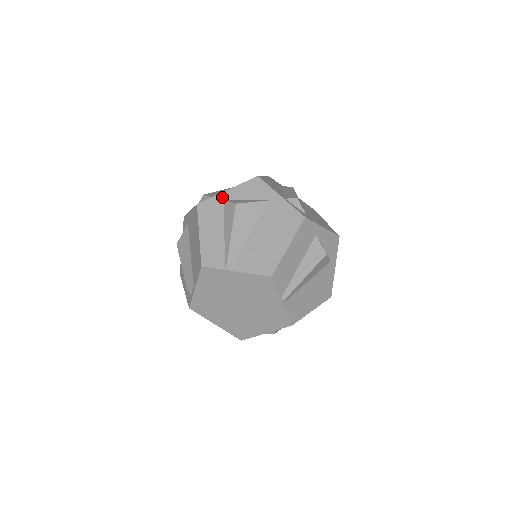
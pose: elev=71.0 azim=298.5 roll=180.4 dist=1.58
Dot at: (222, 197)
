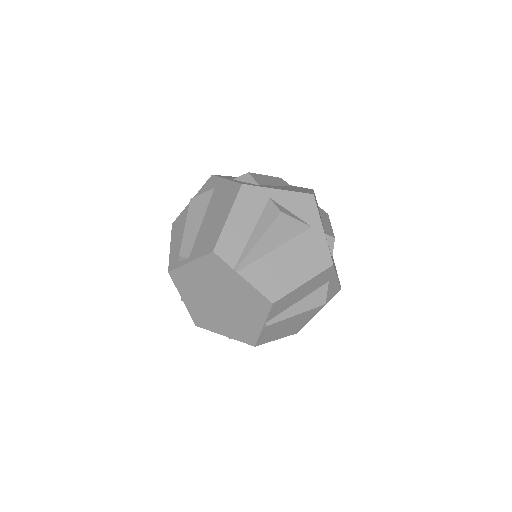
Dot at: (270, 193)
